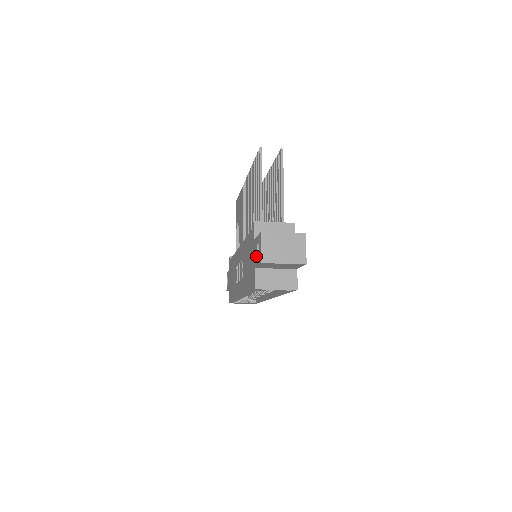
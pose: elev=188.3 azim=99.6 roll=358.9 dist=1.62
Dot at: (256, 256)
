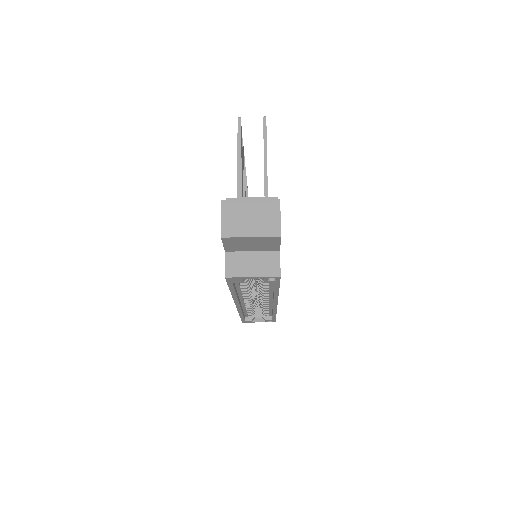
Dot at: occluded
